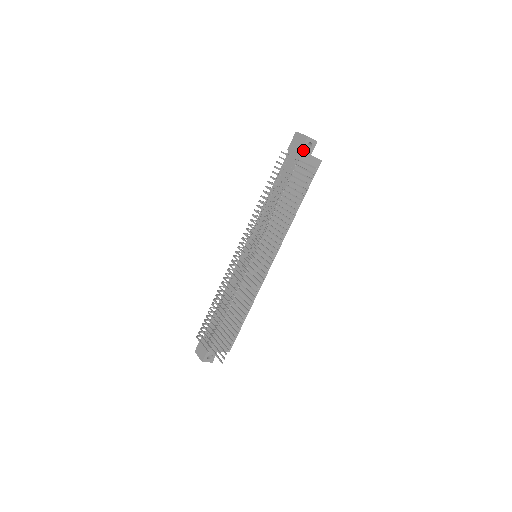
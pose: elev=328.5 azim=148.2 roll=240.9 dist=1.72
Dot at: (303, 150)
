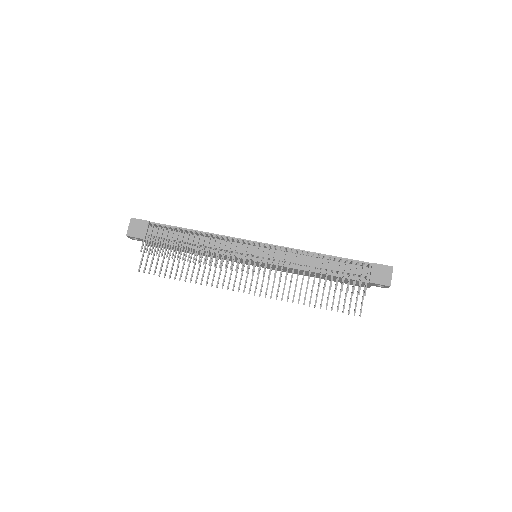
Dot at: (376, 284)
